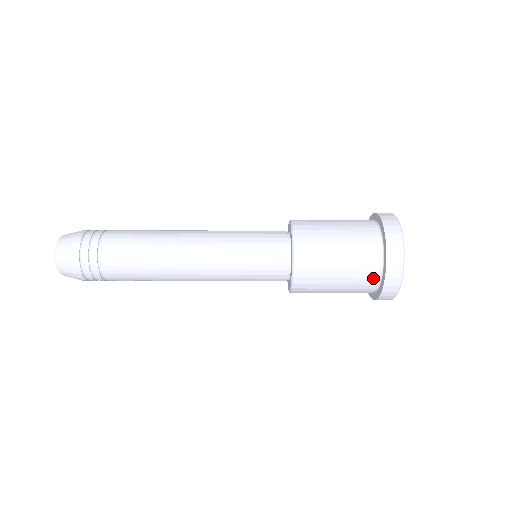
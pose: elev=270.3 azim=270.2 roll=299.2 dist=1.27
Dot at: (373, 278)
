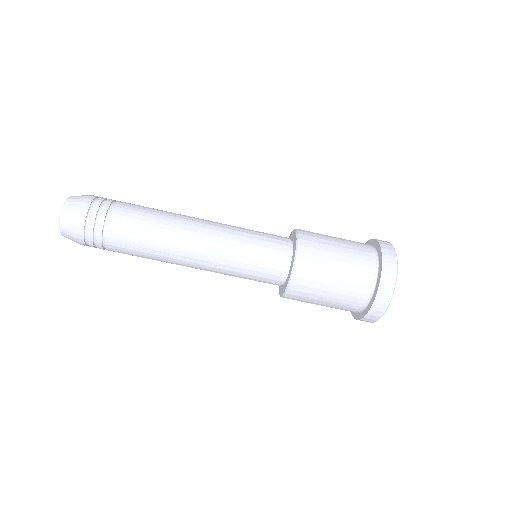
Dot at: (354, 311)
